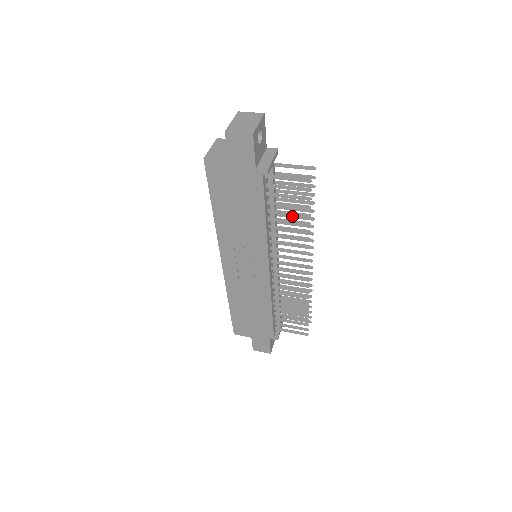
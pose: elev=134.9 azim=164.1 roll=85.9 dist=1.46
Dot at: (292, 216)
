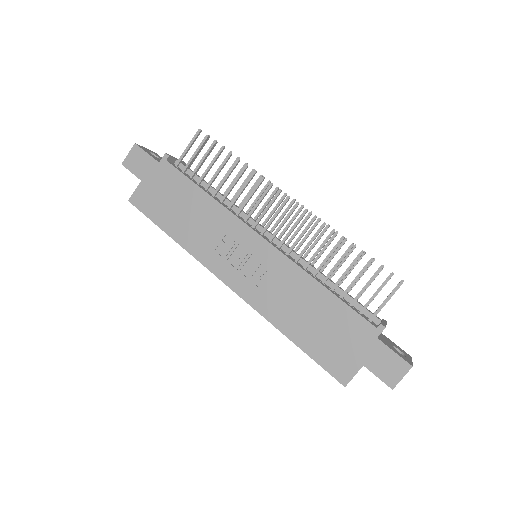
Dot at: (239, 188)
